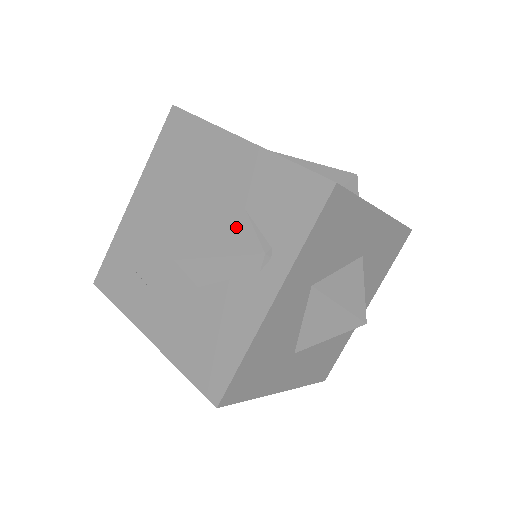
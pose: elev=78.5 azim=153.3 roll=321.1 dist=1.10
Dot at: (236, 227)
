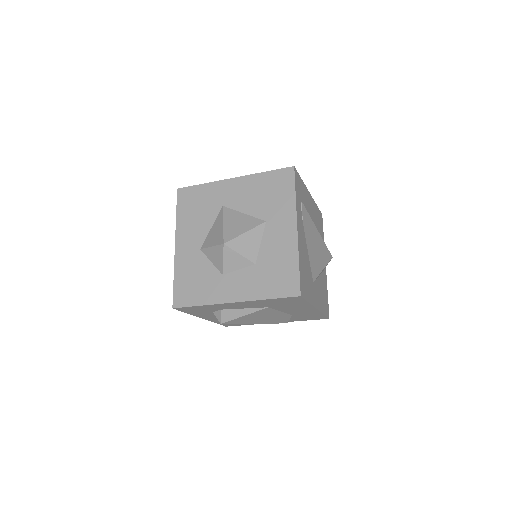
Dot at: (284, 319)
